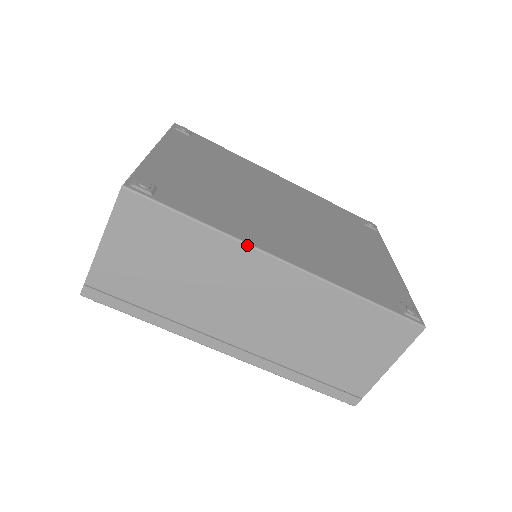
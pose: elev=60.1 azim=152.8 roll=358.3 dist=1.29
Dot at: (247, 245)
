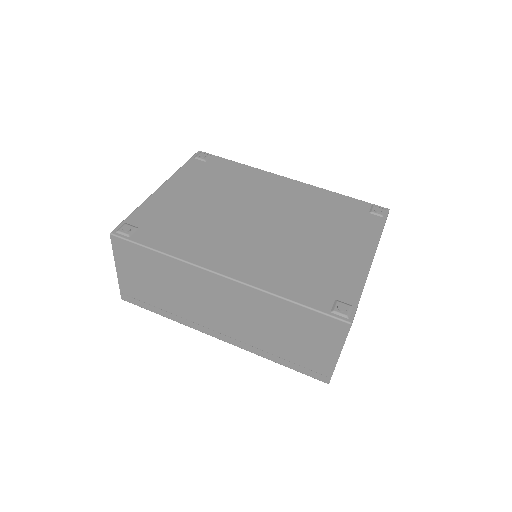
Dot at: (193, 265)
